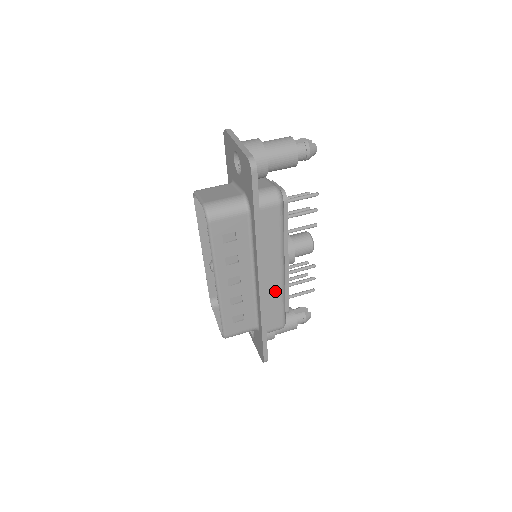
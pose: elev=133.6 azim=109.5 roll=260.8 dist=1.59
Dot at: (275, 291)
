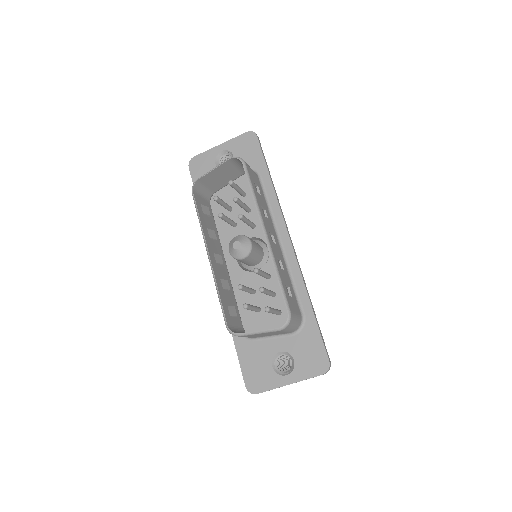
Dot at: occluded
